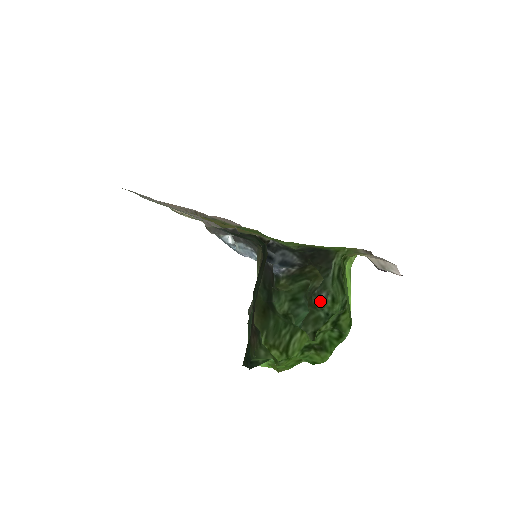
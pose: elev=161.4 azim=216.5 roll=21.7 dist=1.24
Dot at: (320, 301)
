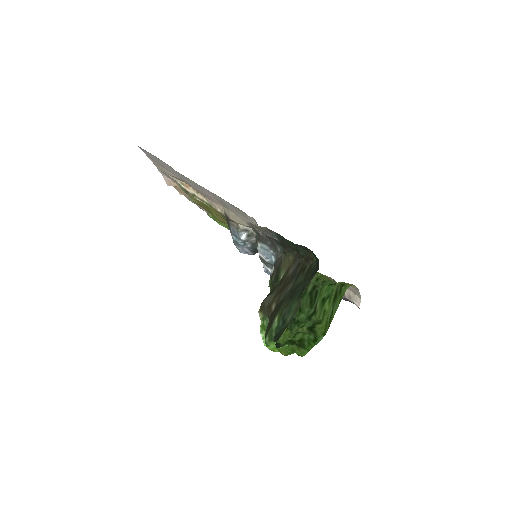
Dot at: occluded
